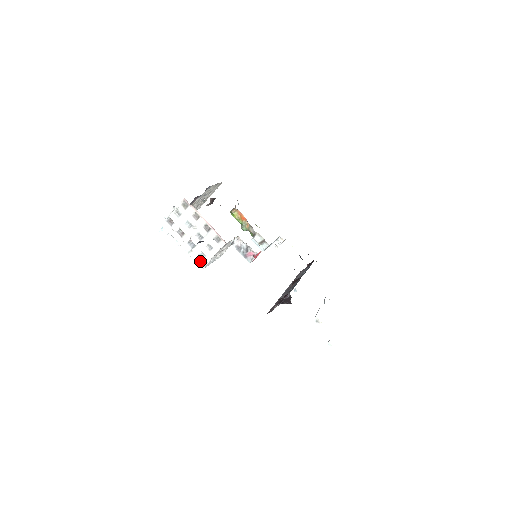
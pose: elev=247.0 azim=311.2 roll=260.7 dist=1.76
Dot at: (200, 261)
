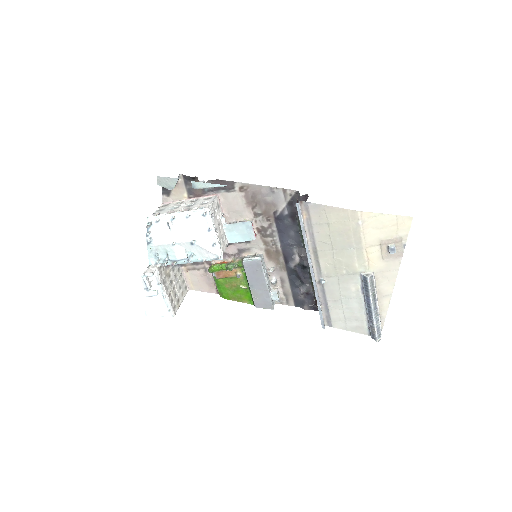
Dot at: (201, 209)
